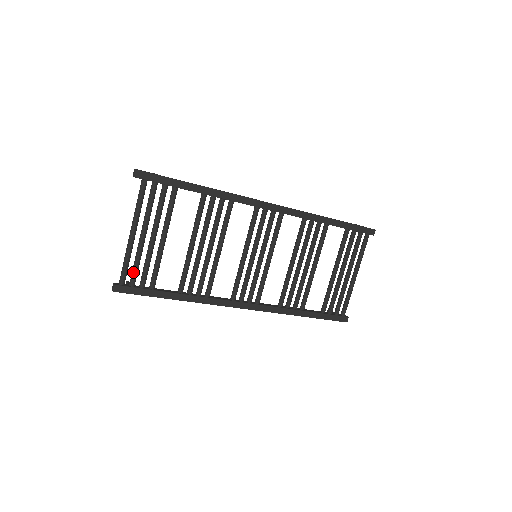
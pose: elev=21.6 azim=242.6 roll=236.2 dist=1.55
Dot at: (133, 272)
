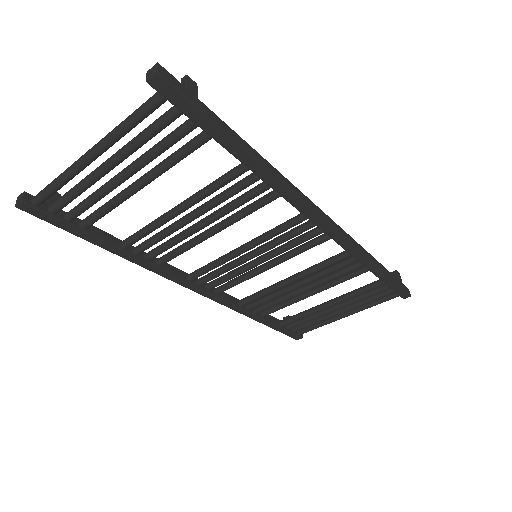
Dot at: (64, 199)
